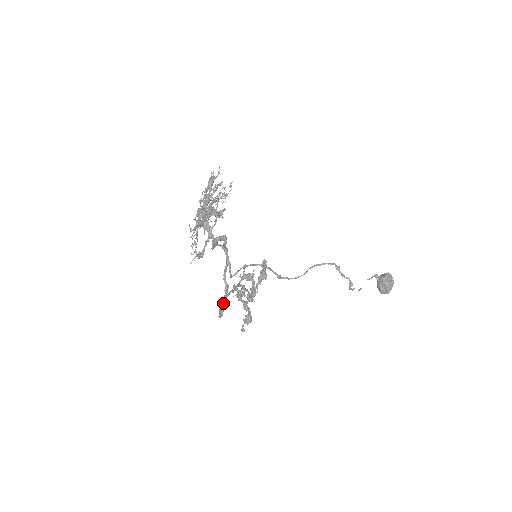
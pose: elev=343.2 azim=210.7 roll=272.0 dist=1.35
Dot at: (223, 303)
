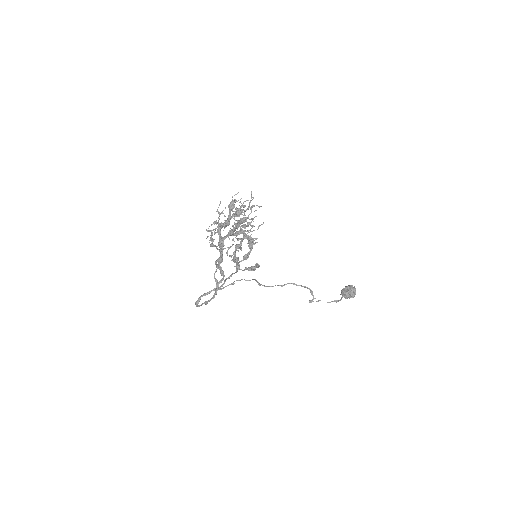
Dot at: occluded
